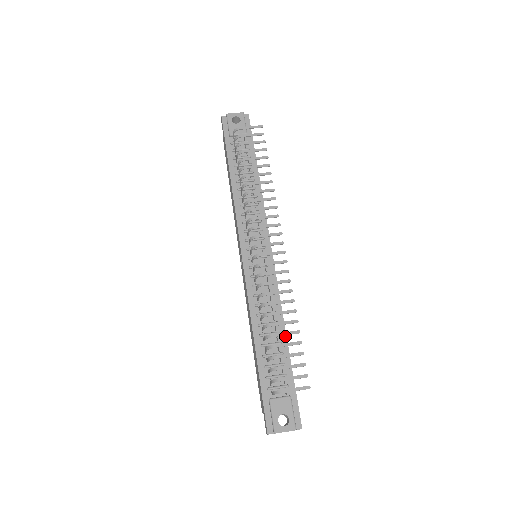
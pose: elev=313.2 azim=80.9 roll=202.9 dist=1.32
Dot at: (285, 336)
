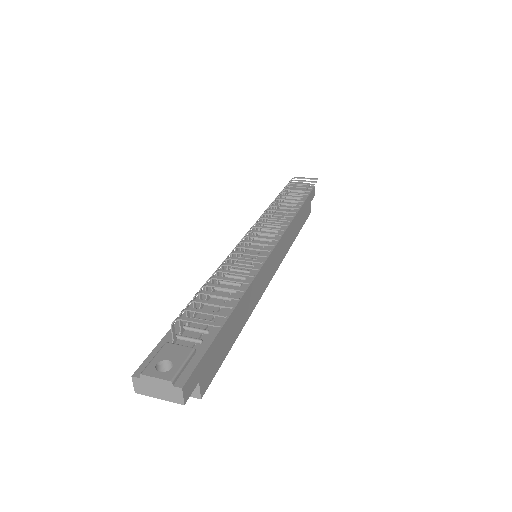
Dot at: (235, 304)
